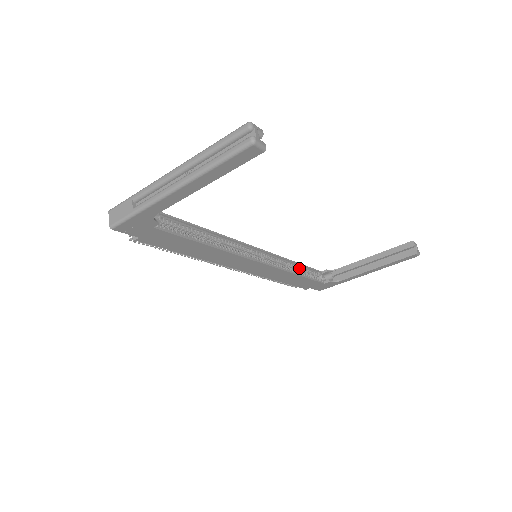
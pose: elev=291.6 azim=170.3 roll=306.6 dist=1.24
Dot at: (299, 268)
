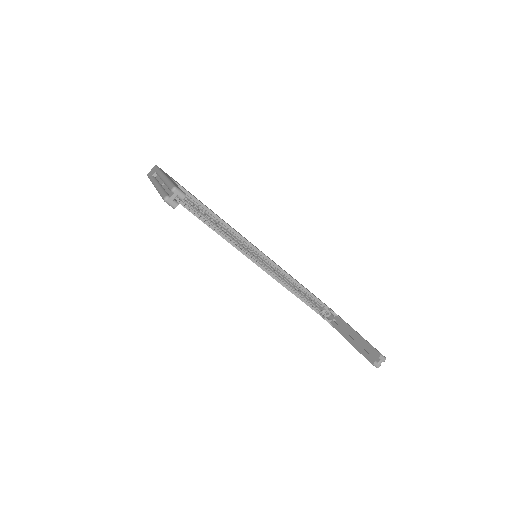
Dot at: (302, 290)
